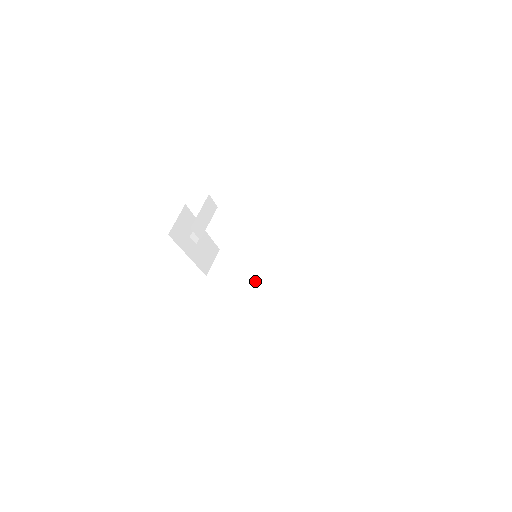
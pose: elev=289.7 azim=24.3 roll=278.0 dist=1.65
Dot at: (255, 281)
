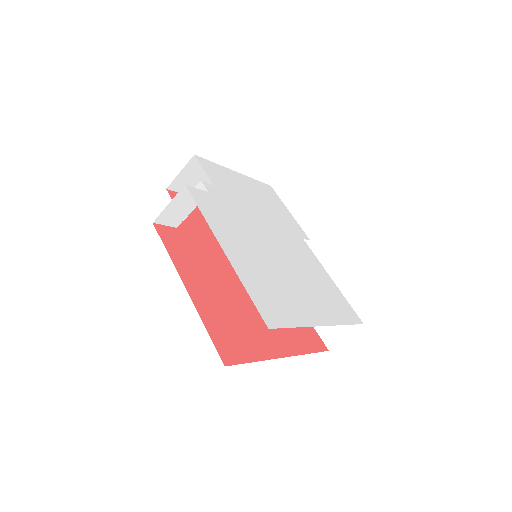
Dot at: occluded
